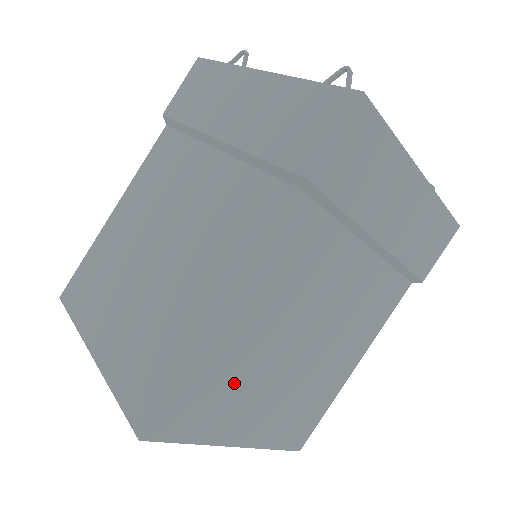
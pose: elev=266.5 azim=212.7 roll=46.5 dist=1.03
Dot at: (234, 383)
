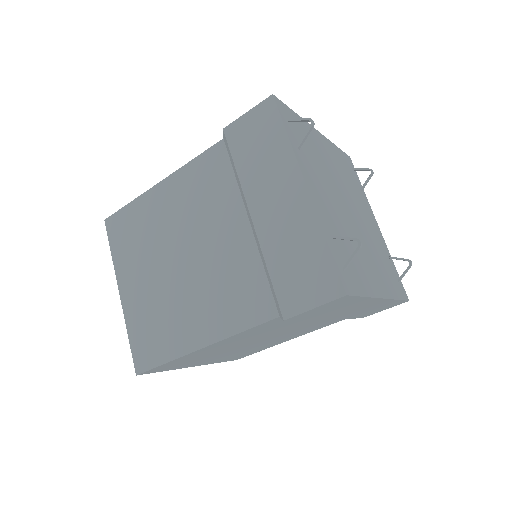
Dot at: (202, 357)
